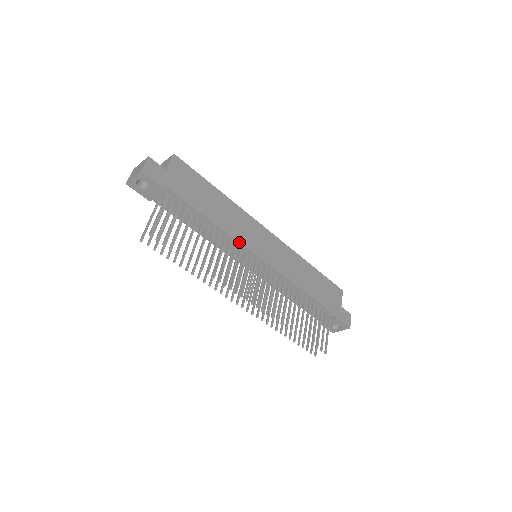
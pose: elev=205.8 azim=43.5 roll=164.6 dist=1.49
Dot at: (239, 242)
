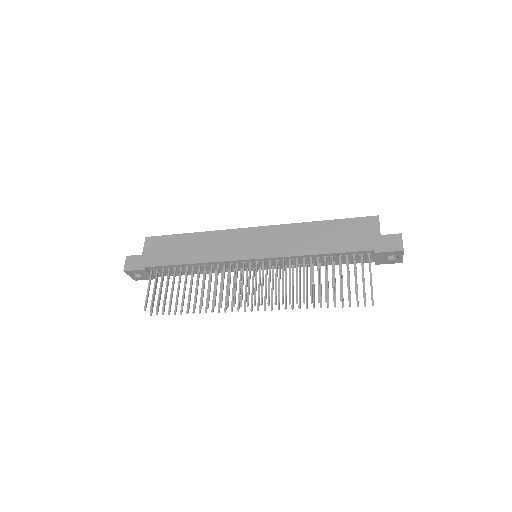
Dot at: (222, 261)
